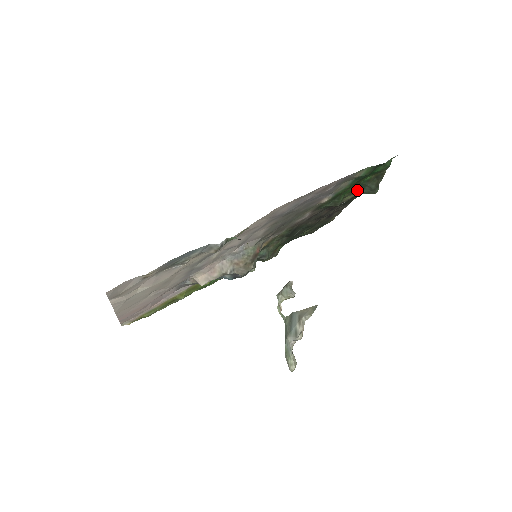
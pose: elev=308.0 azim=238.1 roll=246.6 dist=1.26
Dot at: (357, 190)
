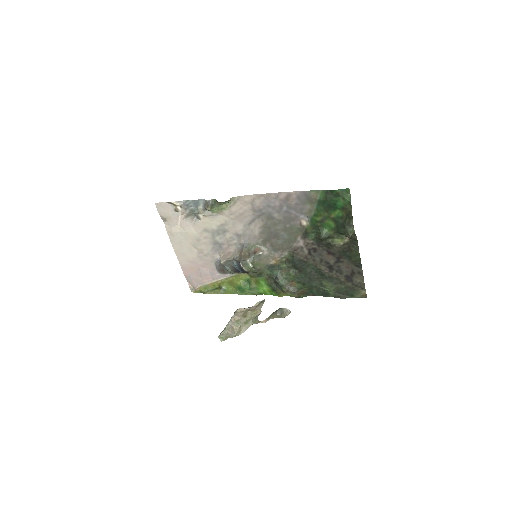
Dot at: (338, 229)
